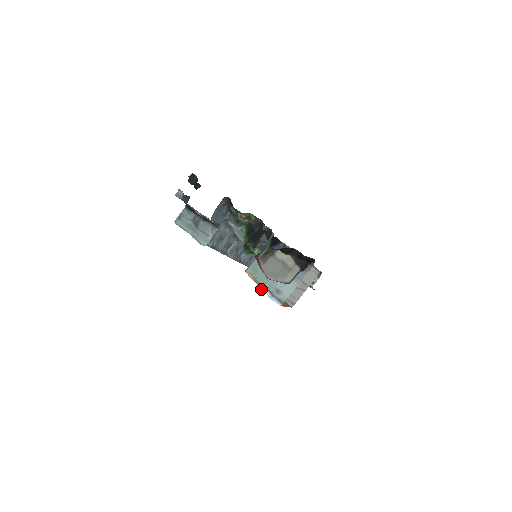
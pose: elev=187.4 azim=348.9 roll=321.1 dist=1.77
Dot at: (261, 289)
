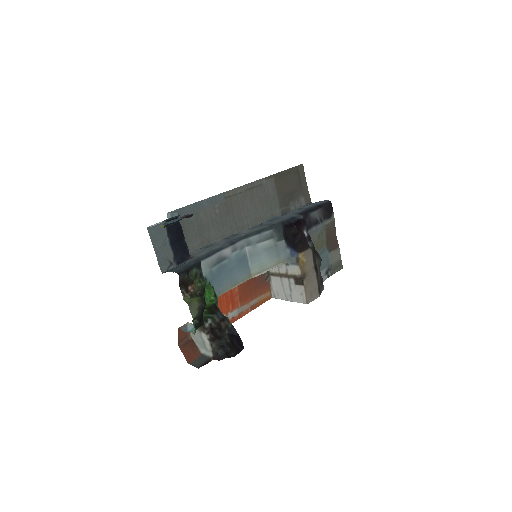
Dot at: occluded
